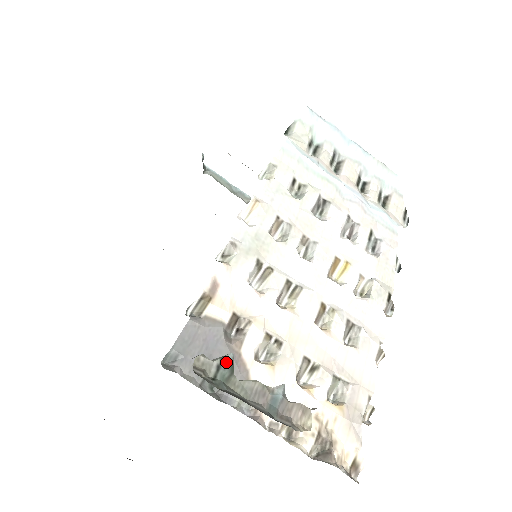
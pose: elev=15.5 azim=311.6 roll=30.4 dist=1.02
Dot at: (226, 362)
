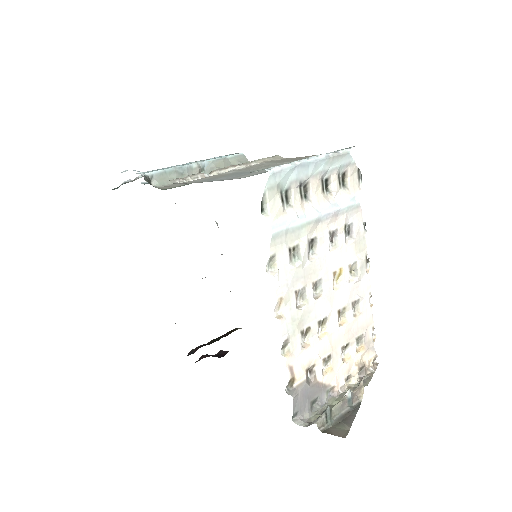
Dot at: (328, 413)
